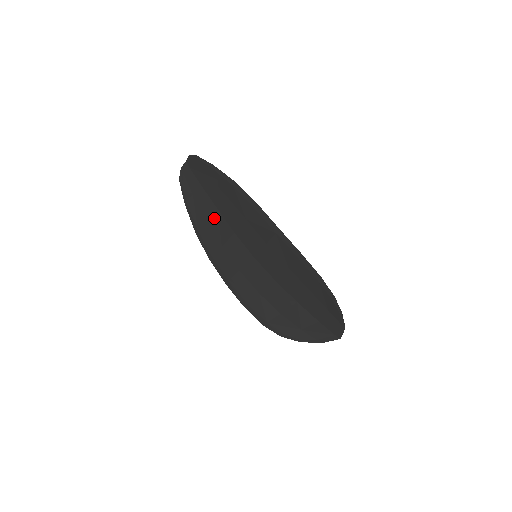
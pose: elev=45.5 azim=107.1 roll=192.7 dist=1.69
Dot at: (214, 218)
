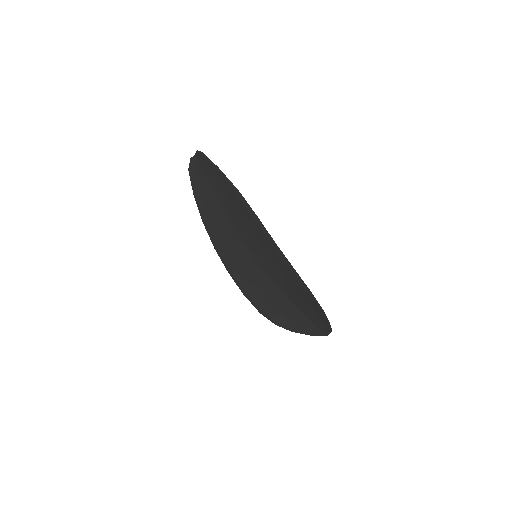
Dot at: (219, 214)
